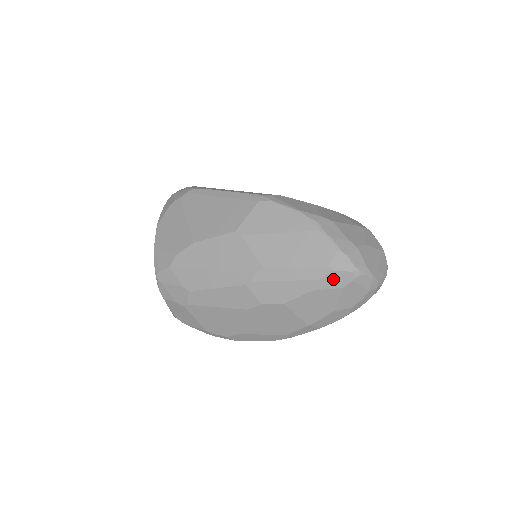
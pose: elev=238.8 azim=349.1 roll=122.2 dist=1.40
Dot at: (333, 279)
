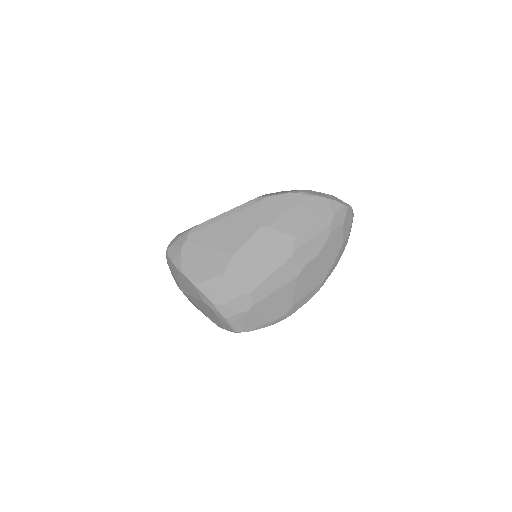
Dot at: (337, 219)
